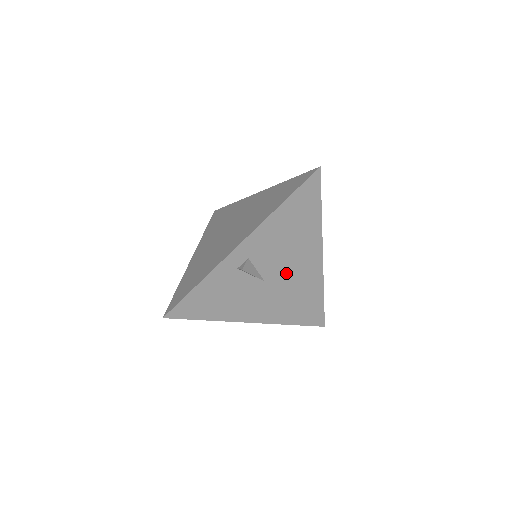
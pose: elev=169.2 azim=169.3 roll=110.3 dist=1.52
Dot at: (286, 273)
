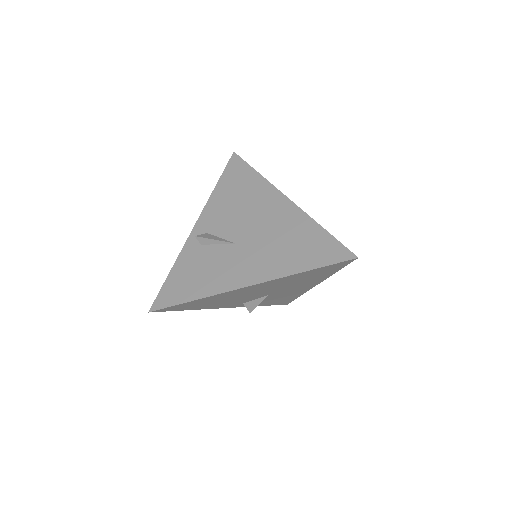
Dot at: (255, 228)
